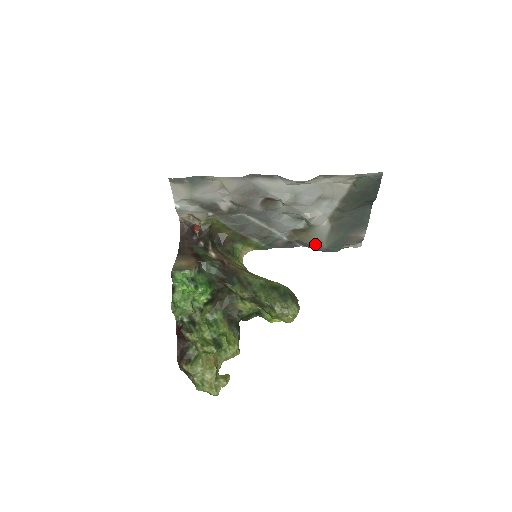
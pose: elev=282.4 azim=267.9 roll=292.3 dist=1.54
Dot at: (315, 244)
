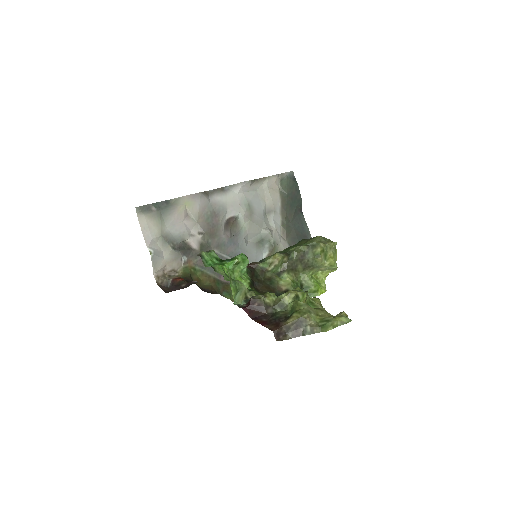
Dot at: occluded
